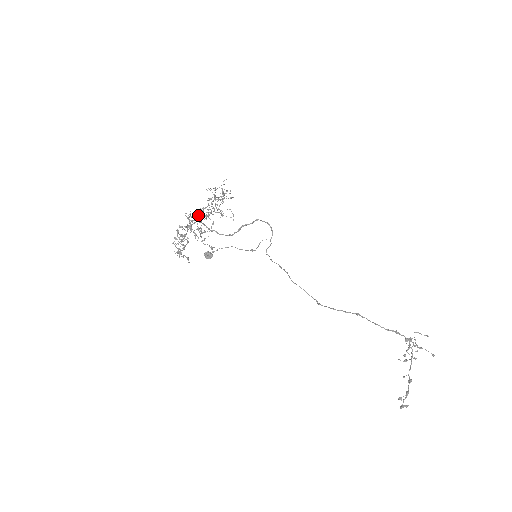
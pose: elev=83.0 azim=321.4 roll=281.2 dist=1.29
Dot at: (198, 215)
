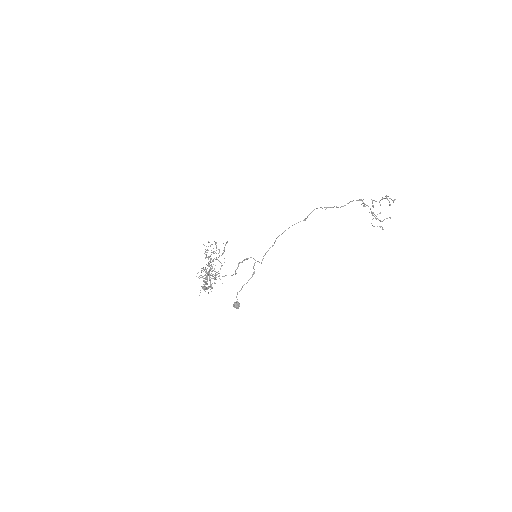
Dot at: (206, 278)
